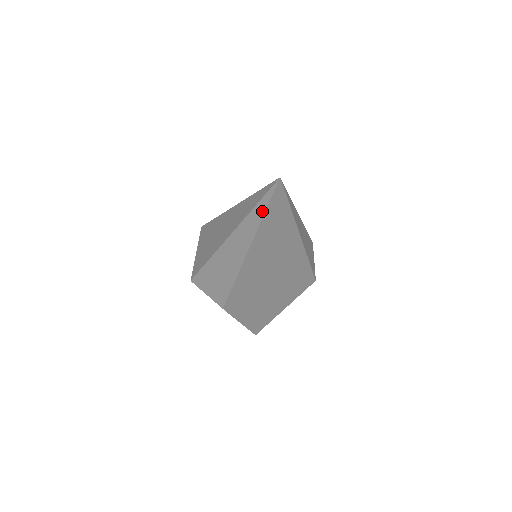
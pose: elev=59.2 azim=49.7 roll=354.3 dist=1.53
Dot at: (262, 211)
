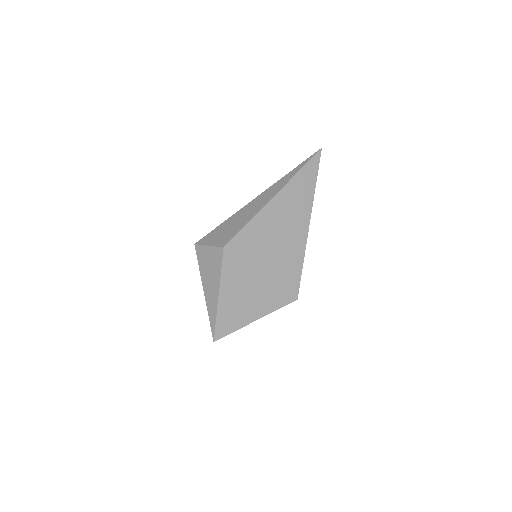
Dot at: (301, 167)
